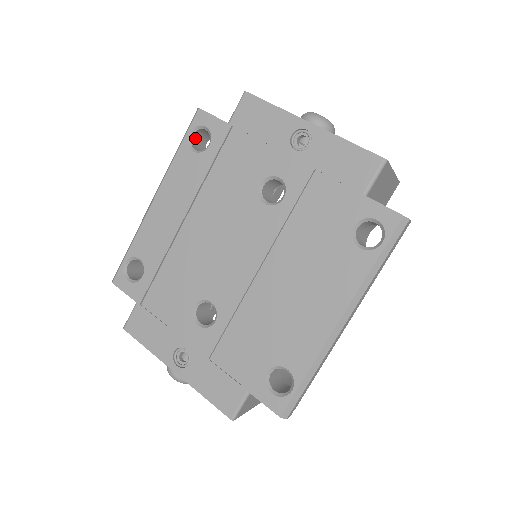
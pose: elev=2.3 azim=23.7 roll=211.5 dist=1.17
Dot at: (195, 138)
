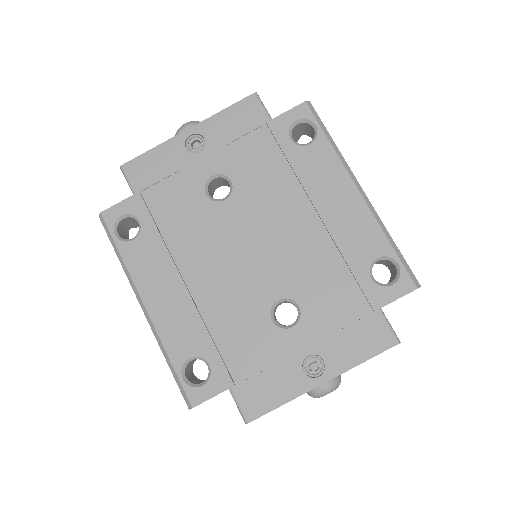
Dot at: (121, 236)
